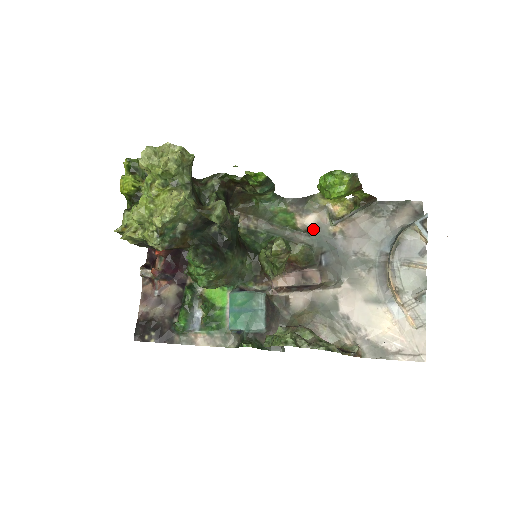
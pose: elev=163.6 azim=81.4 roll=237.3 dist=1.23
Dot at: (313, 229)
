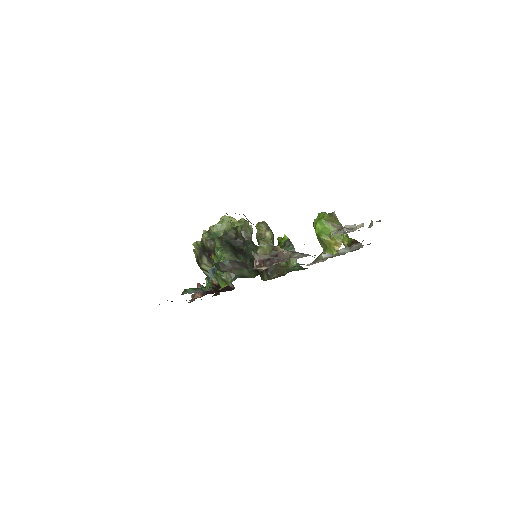
Dot at: occluded
